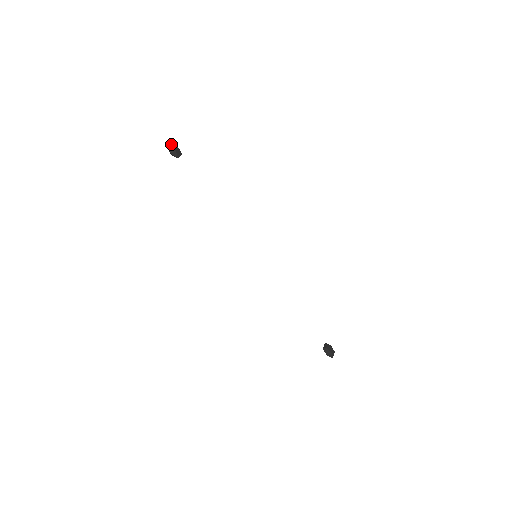
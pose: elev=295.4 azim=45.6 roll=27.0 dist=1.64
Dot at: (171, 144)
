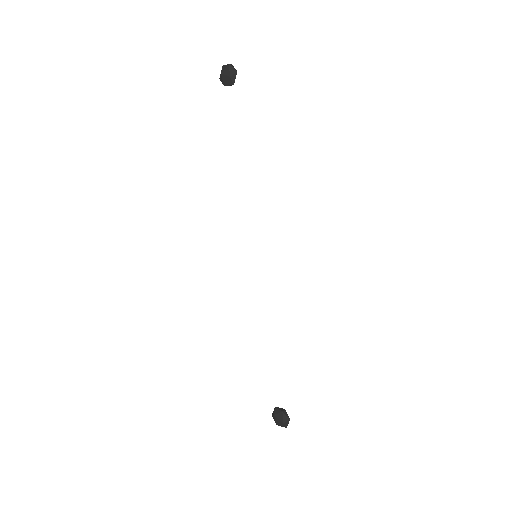
Dot at: (227, 65)
